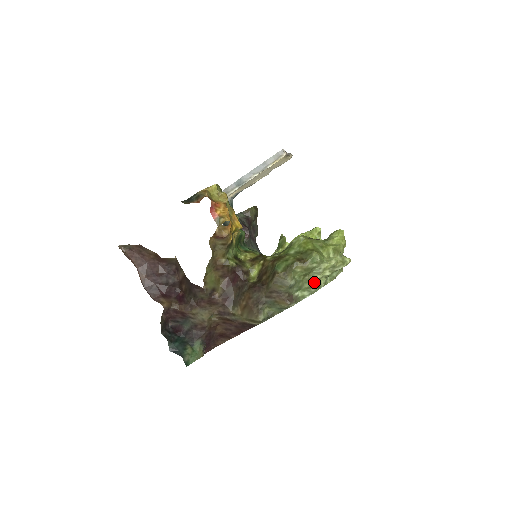
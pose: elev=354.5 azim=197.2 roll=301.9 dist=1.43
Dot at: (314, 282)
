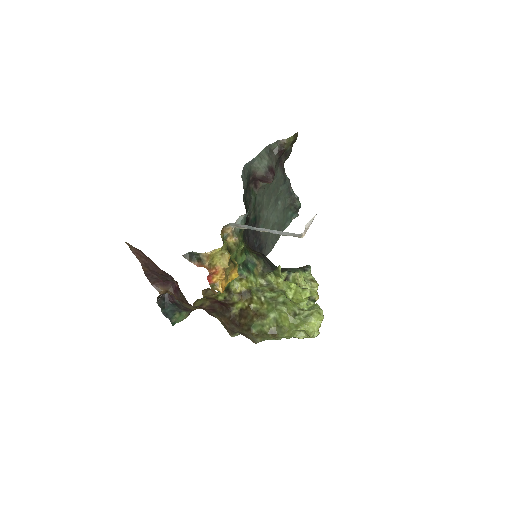
Dot at: occluded
